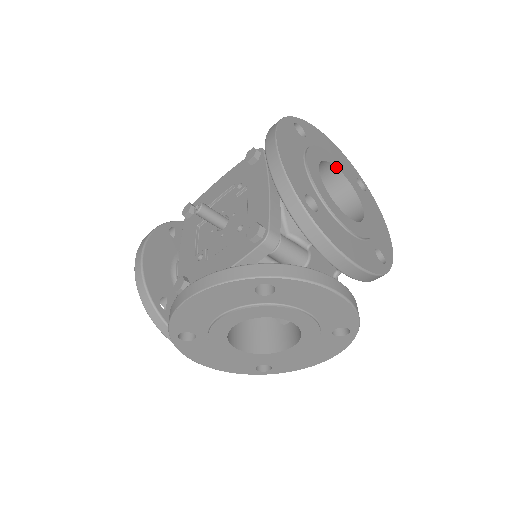
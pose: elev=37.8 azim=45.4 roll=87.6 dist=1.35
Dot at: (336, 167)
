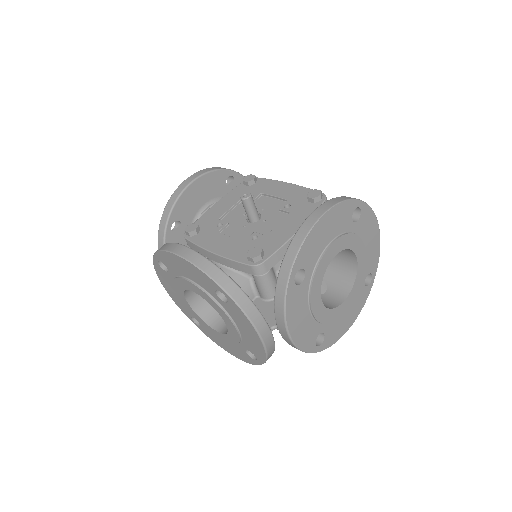
Dot at: (357, 258)
